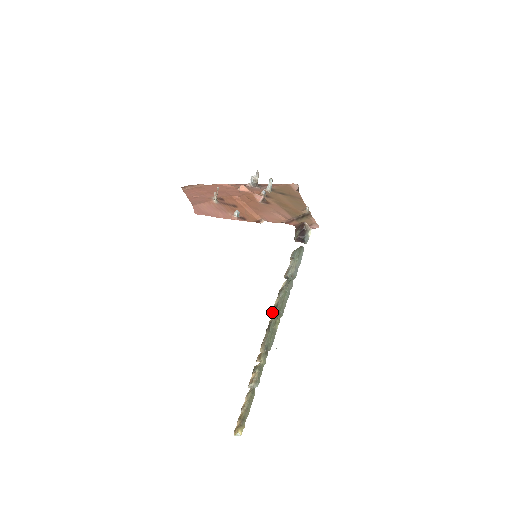
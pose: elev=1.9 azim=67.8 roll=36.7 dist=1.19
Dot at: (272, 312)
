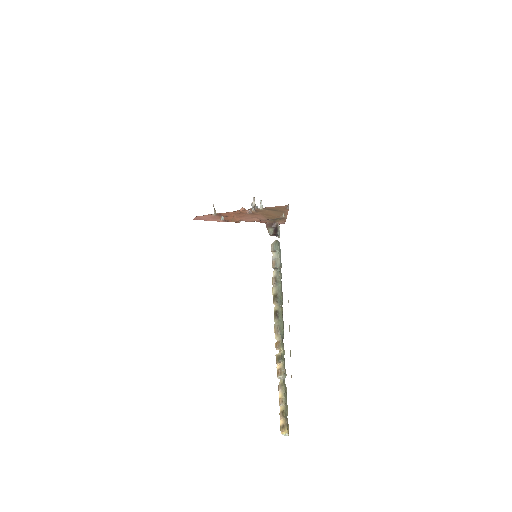
Dot at: (275, 301)
